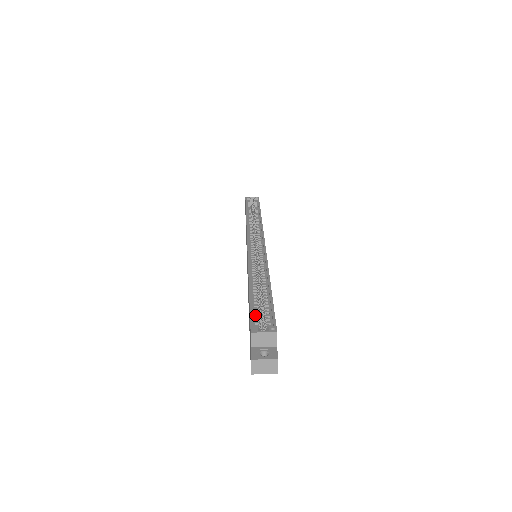
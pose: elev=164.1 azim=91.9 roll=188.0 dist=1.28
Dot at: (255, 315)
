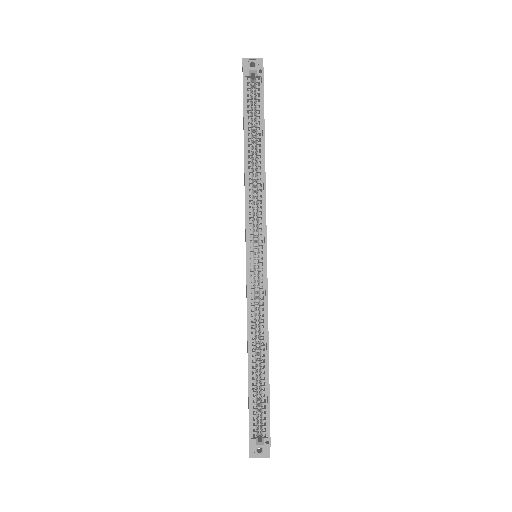
Dot at: occluded
